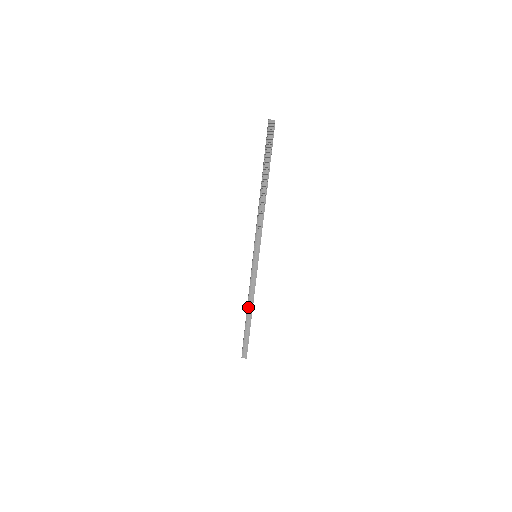
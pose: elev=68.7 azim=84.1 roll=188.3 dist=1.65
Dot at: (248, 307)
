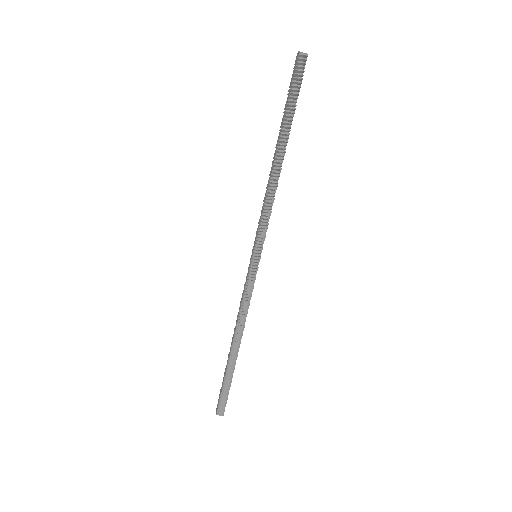
Dot at: (236, 334)
